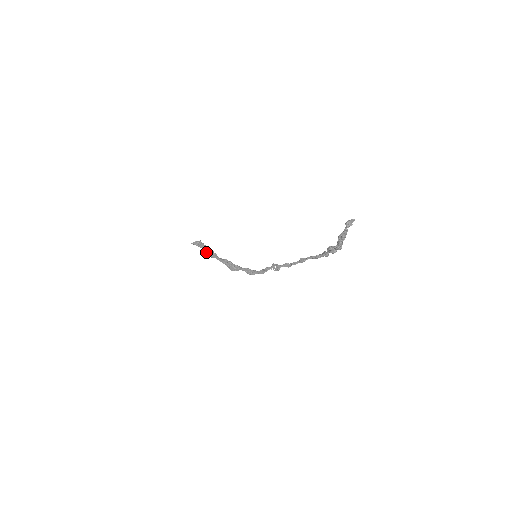
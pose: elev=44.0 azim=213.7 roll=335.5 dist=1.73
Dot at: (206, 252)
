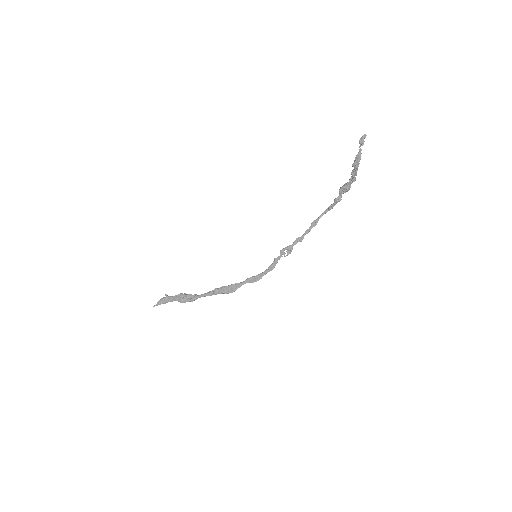
Dot at: (183, 299)
